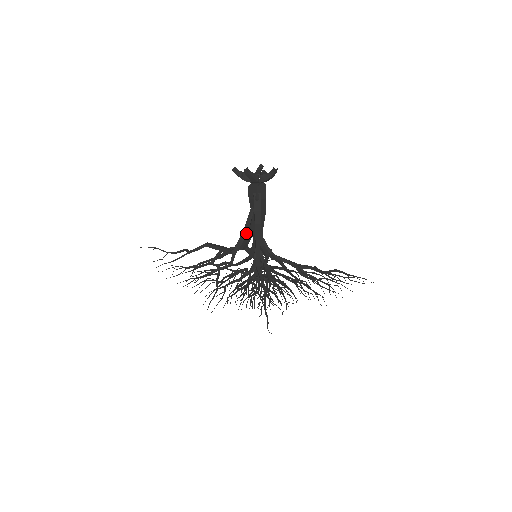
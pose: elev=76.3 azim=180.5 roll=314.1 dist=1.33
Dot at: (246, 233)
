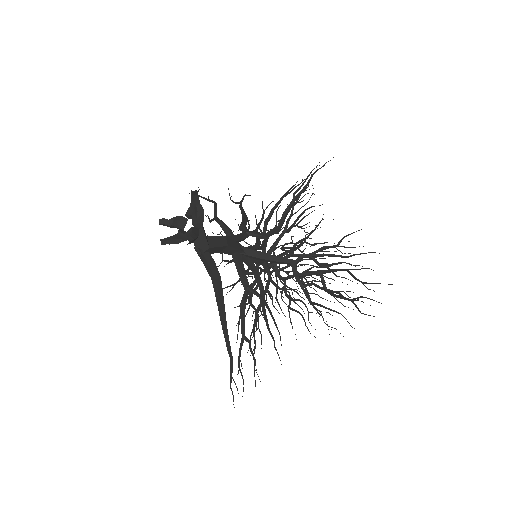
Dot at: occluded
